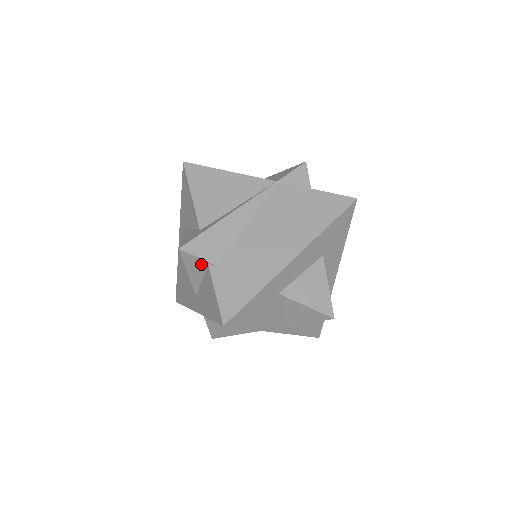
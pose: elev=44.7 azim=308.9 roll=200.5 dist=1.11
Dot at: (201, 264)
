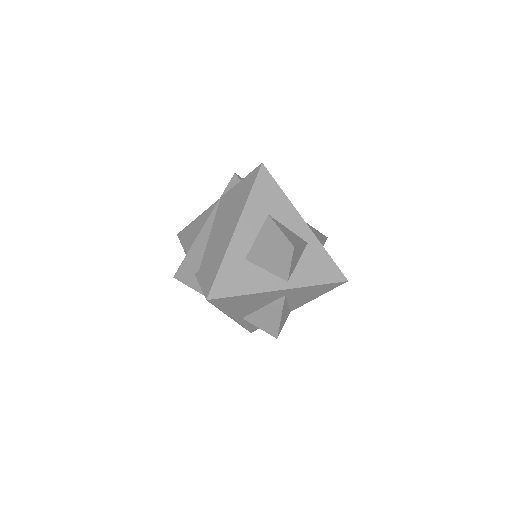
Dot at: (193, 278)
